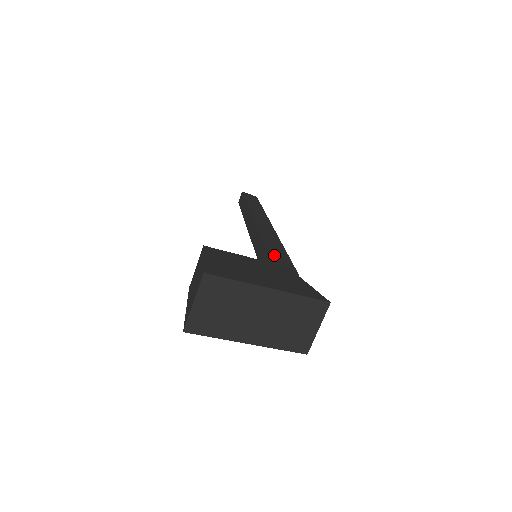
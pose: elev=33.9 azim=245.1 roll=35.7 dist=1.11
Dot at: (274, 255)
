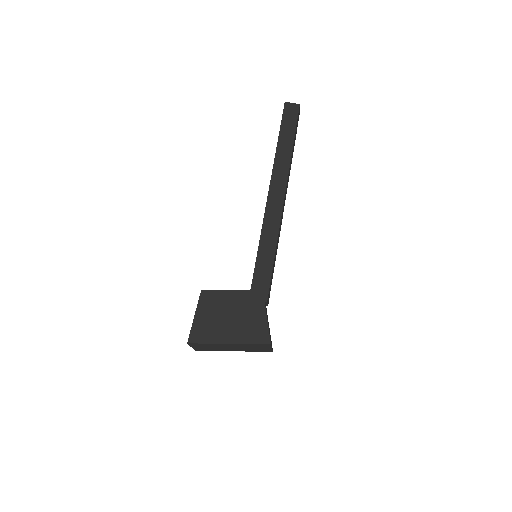
Dot at: (258, 273)
